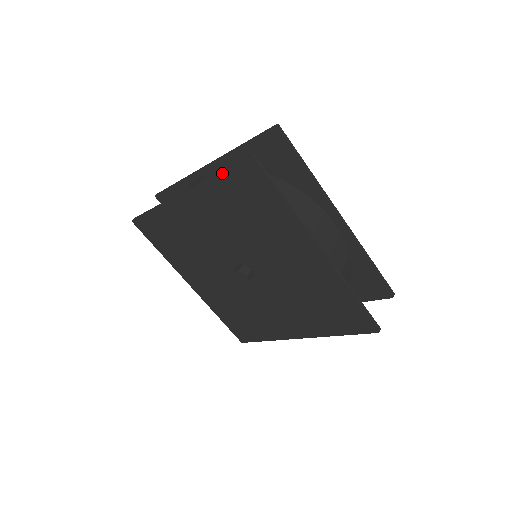
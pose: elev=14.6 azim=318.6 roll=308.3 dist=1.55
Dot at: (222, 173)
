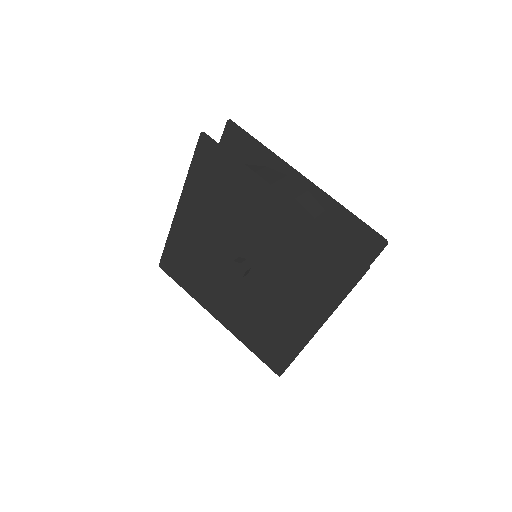
Dot at: (192, 165)
